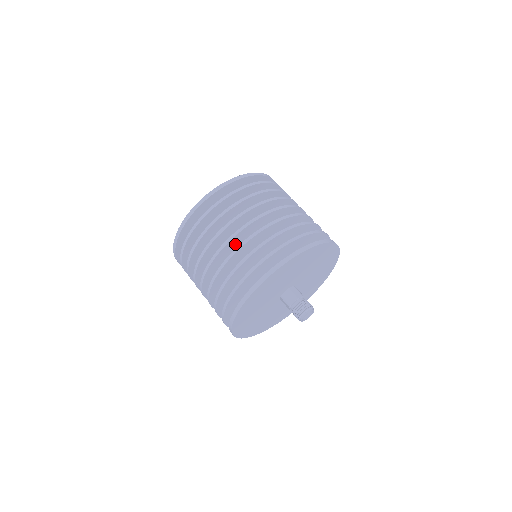
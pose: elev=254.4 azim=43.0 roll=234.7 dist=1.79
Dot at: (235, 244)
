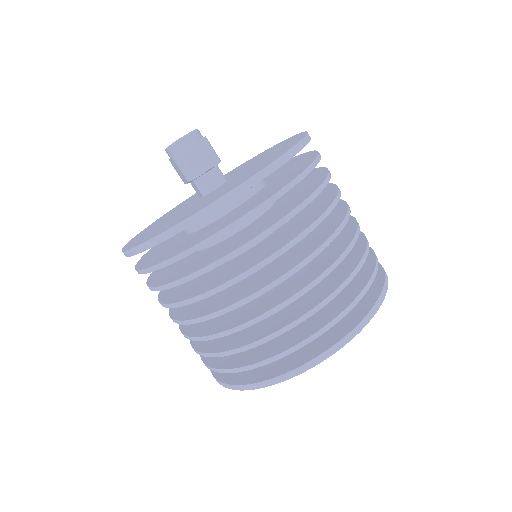
Dot at: occluded
